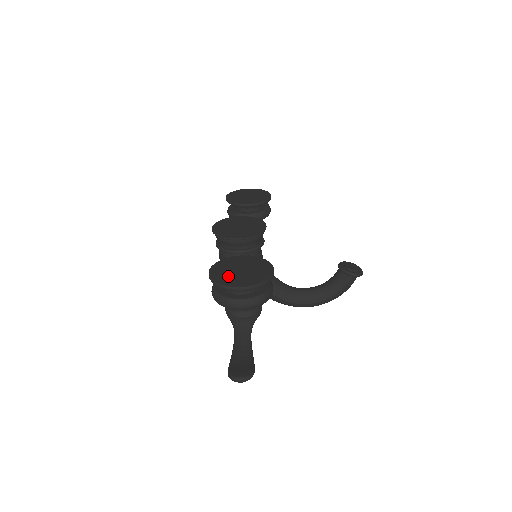
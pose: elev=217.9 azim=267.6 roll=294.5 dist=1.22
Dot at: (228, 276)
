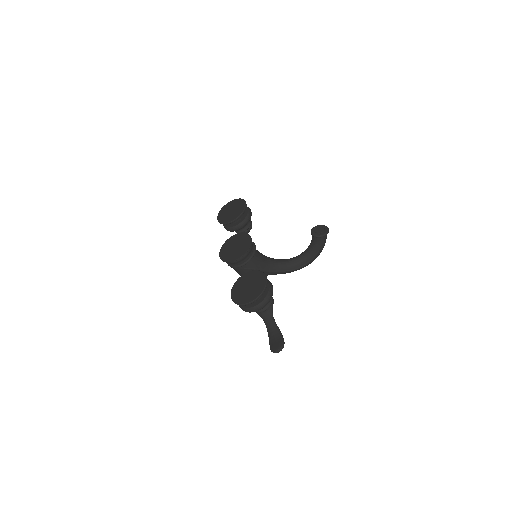
Dot at: (242, 296)
